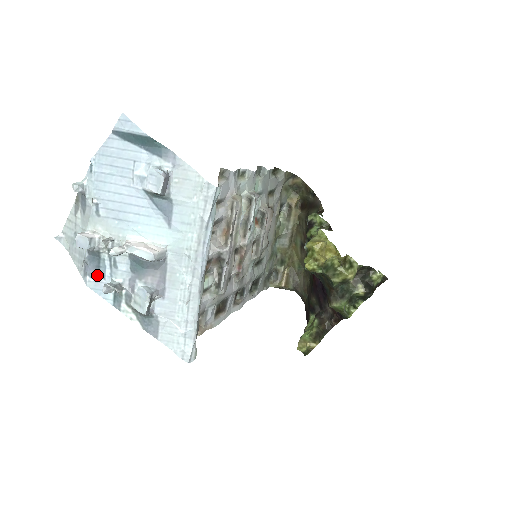
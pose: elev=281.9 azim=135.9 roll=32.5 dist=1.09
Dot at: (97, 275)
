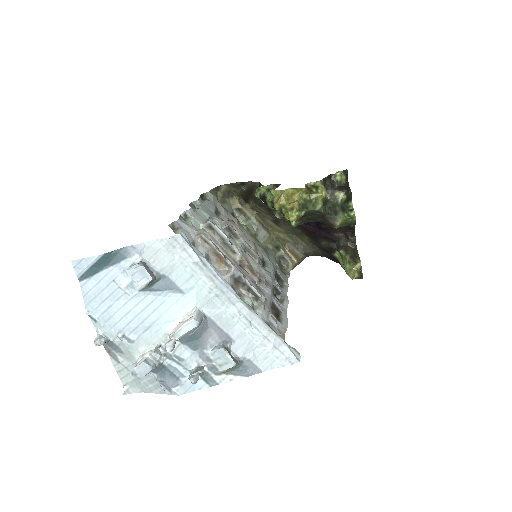
Dot at: (177, 380)
